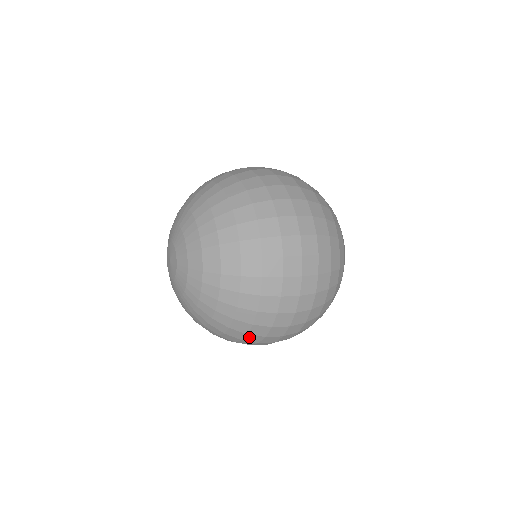
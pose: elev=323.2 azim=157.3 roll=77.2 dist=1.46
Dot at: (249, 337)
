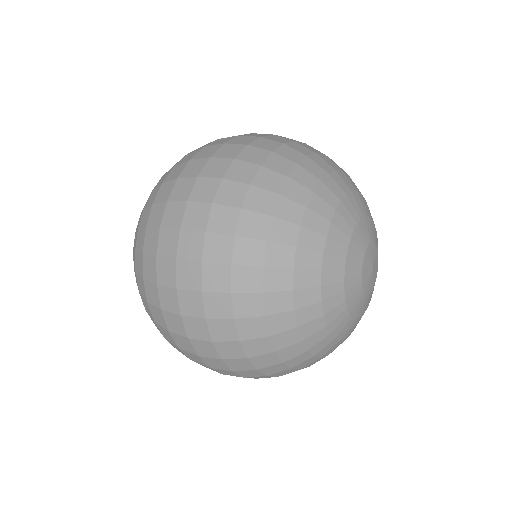
Dot at: (154, 312)
